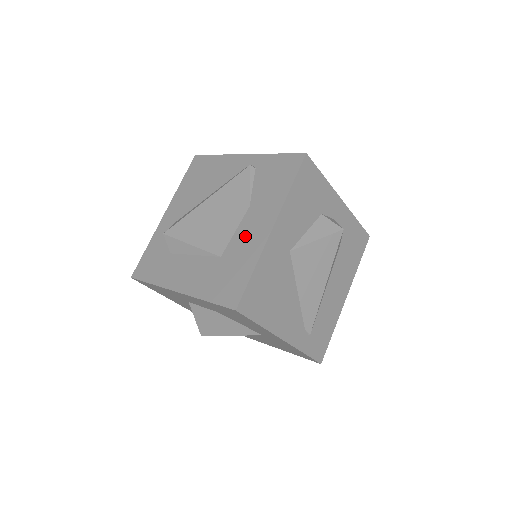
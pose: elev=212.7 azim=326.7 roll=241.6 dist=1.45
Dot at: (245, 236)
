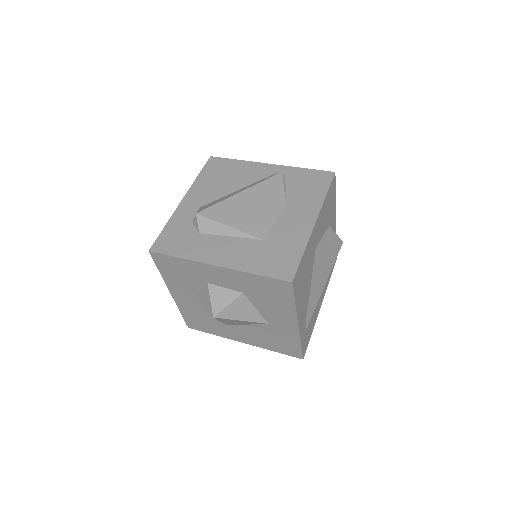
Dot at: (288, 226)
